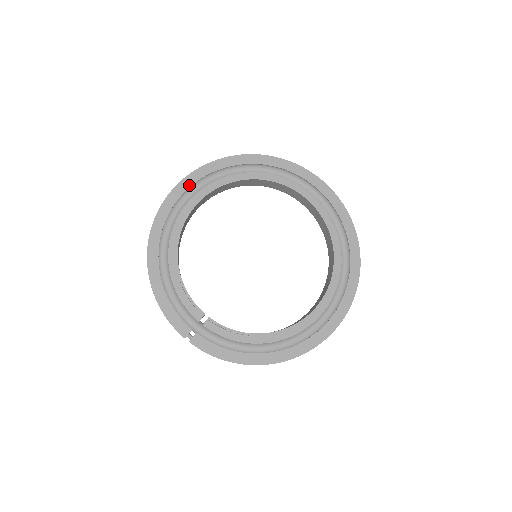
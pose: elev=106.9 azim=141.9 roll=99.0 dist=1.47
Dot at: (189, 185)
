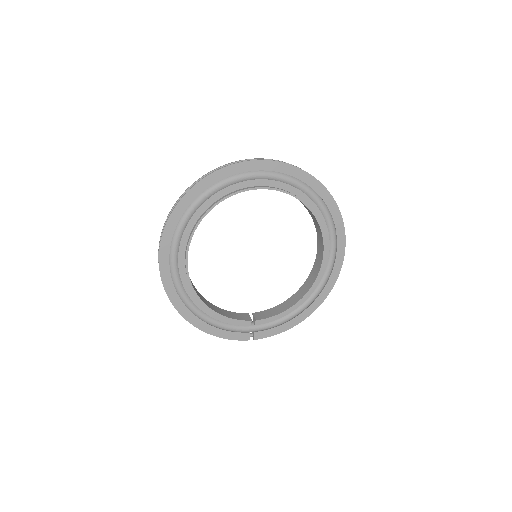
Dot at: (168, 250)
